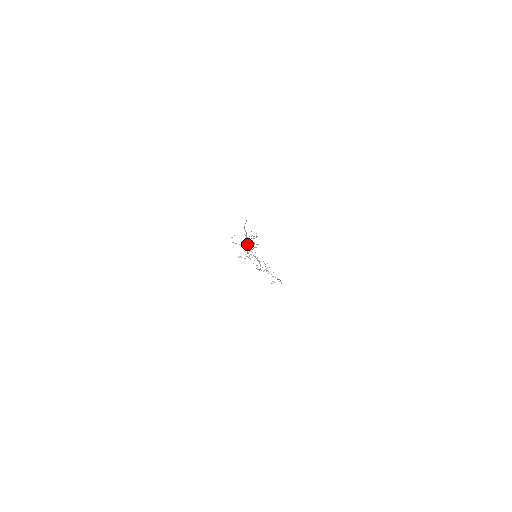
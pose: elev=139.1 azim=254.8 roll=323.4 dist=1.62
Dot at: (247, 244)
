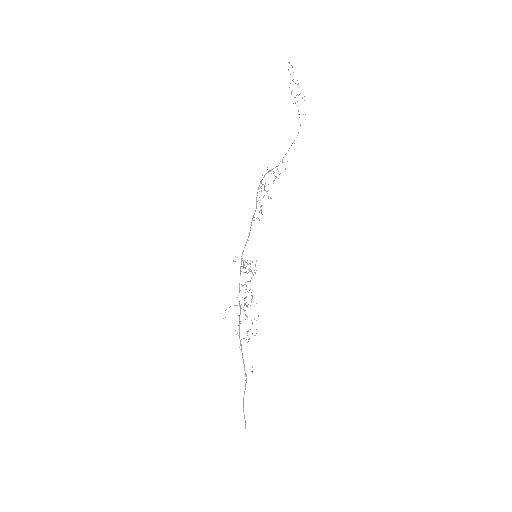
Dot at: occluded
